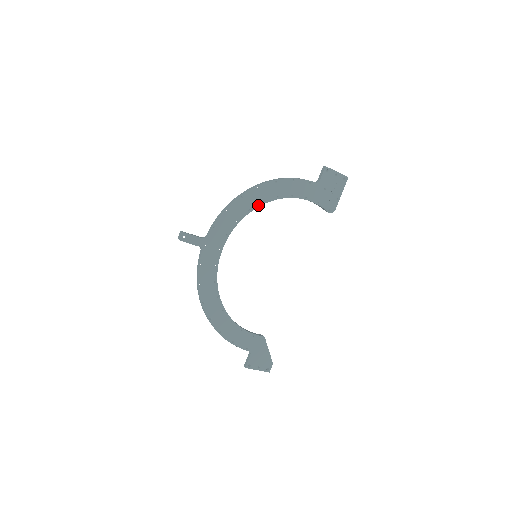
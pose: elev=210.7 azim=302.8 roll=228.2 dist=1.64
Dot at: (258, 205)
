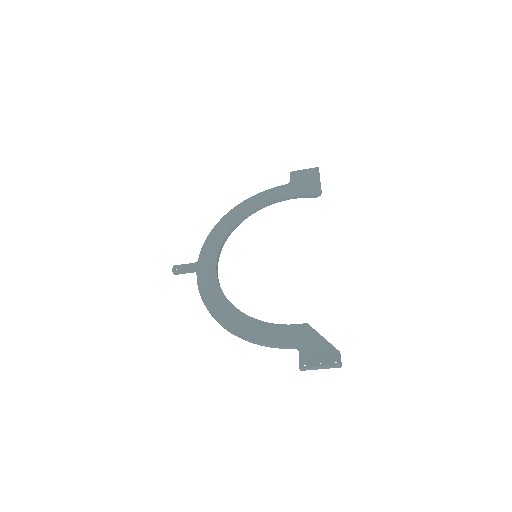
Dot at: (238, 221)
